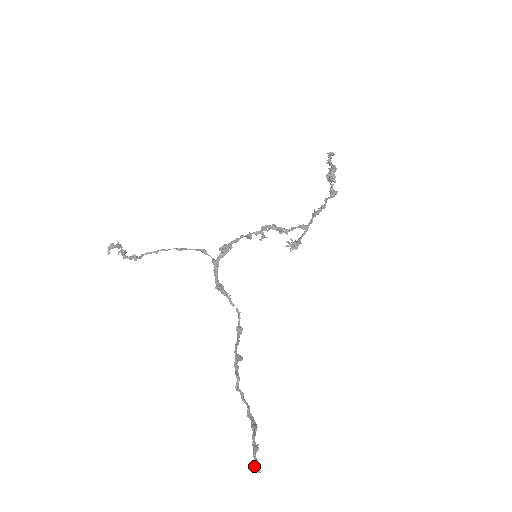
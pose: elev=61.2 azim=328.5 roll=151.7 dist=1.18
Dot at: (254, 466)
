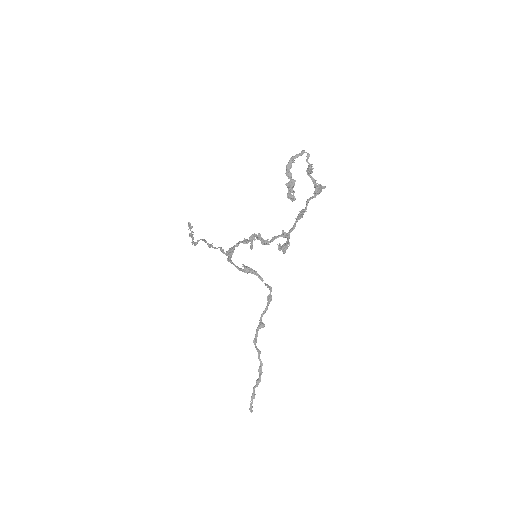
Dot at: occluded
